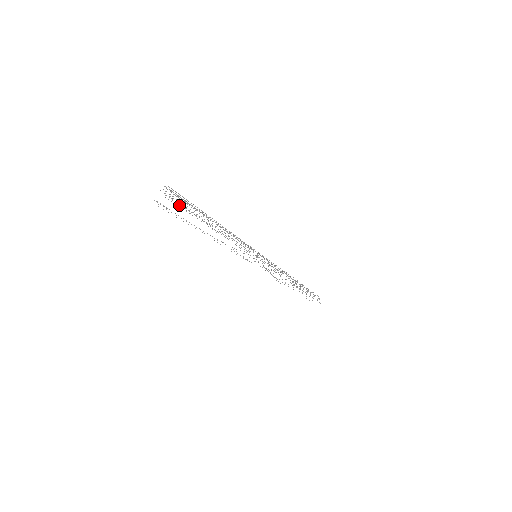
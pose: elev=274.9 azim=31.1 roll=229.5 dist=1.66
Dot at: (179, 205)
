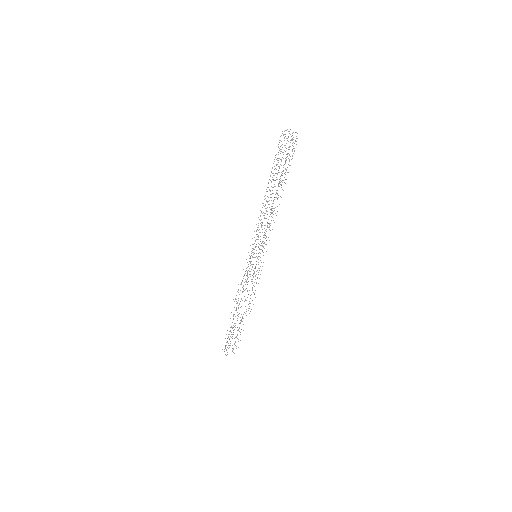
Dot at: occluded
